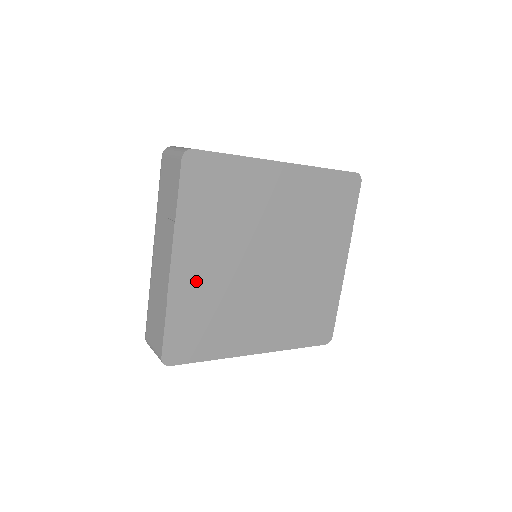
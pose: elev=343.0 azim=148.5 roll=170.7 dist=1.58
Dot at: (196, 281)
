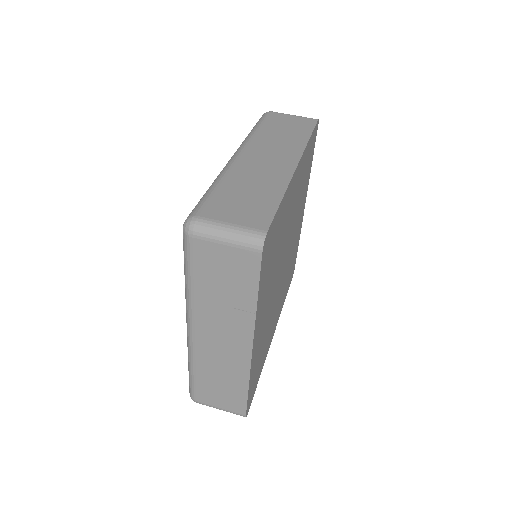
Dot at: (260, 338)
